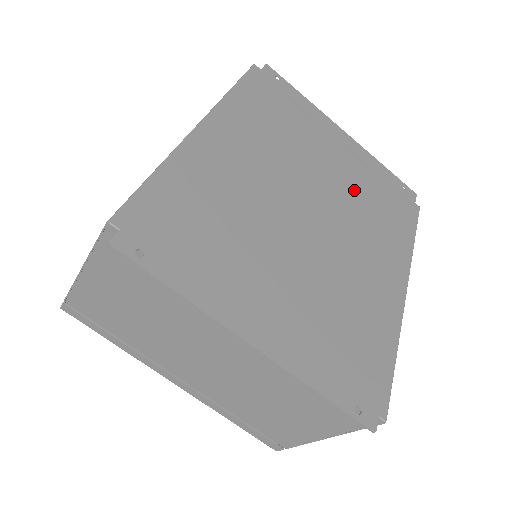
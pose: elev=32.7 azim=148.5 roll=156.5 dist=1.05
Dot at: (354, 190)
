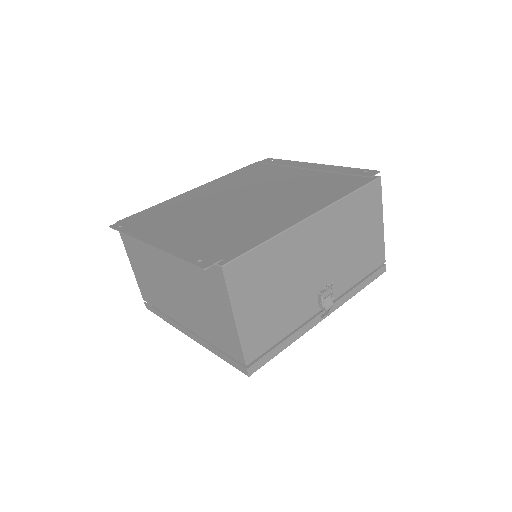
Dot at: (301, 184)
